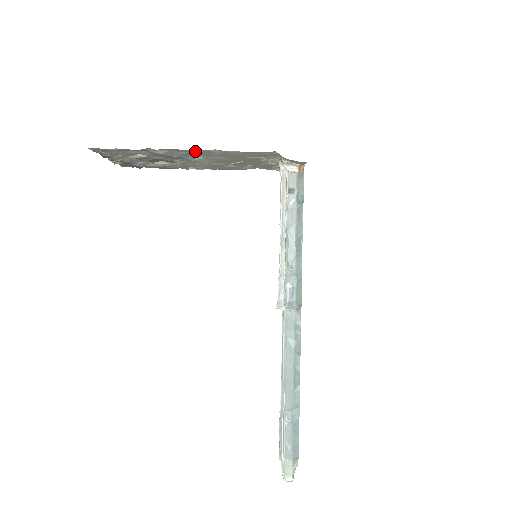
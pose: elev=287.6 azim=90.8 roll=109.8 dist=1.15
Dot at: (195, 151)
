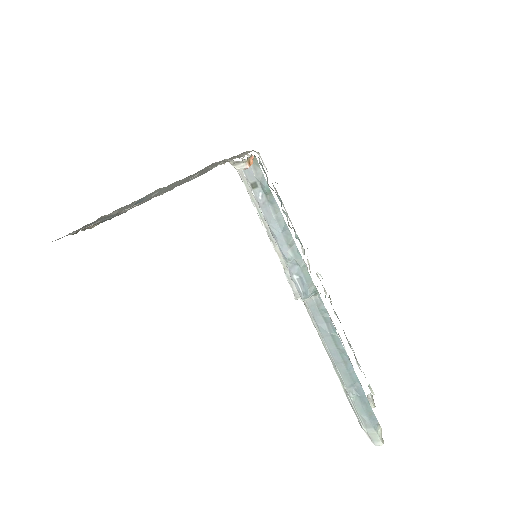
Dot at: occluded
